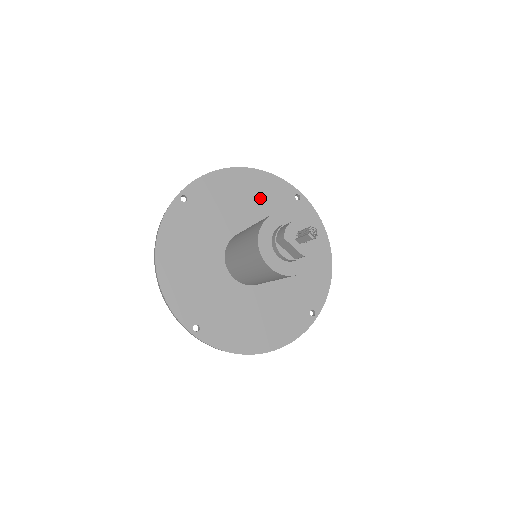
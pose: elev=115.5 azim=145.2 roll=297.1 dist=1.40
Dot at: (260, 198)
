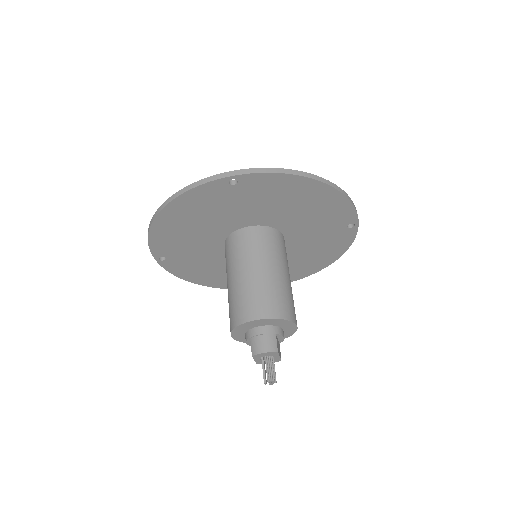
Dot at: (314, 212)
